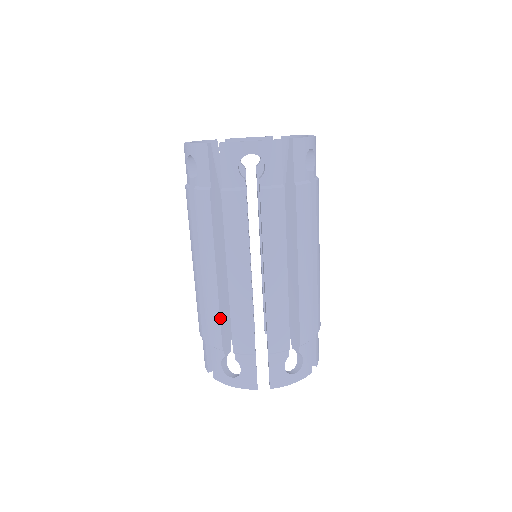
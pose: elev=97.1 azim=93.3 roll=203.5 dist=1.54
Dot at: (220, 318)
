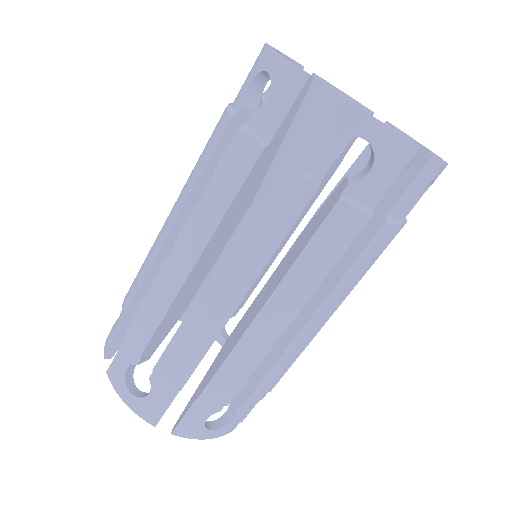
Dot at: (162, 319)
